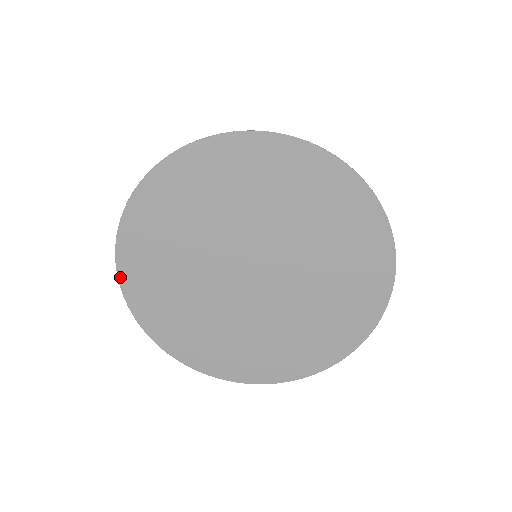
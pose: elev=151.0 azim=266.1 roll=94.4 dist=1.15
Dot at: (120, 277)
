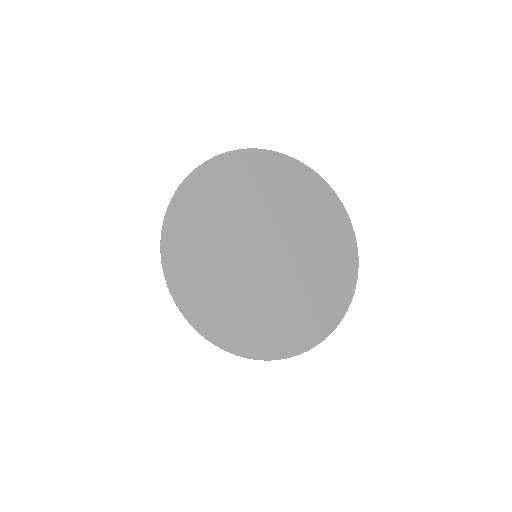
Dot at: (163, 247)
